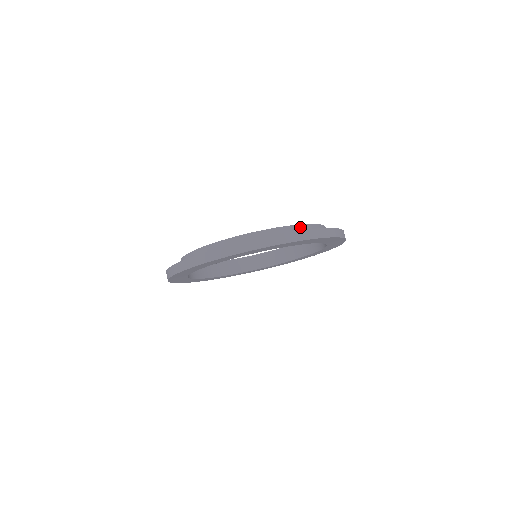
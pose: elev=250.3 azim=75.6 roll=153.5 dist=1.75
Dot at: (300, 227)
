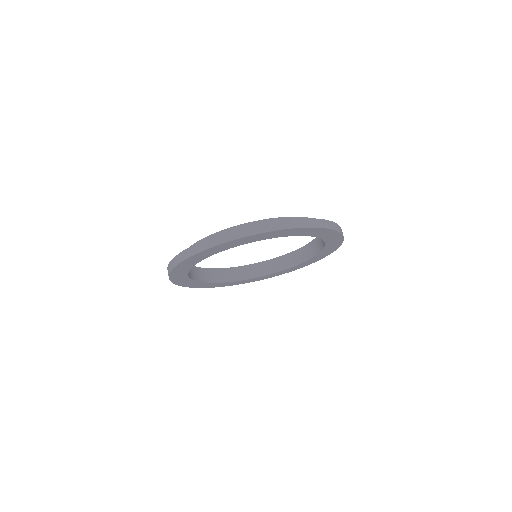
Dot at: occluded
